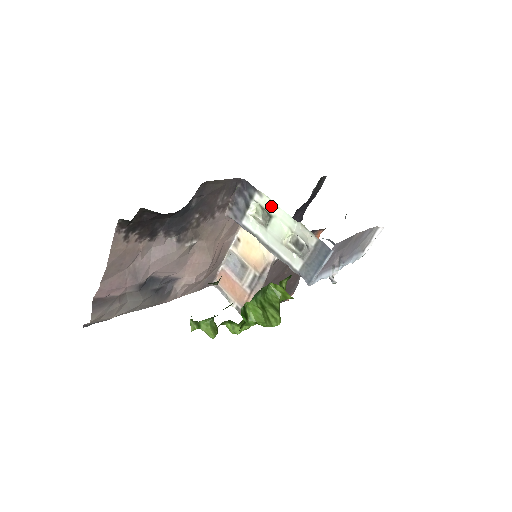
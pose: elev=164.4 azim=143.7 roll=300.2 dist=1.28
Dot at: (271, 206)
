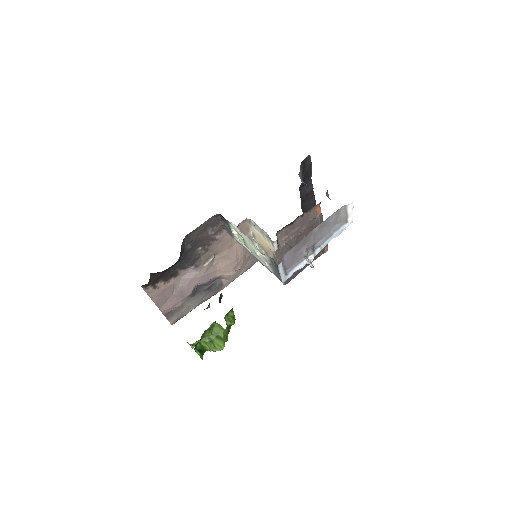
Dot at: (239, 232)
